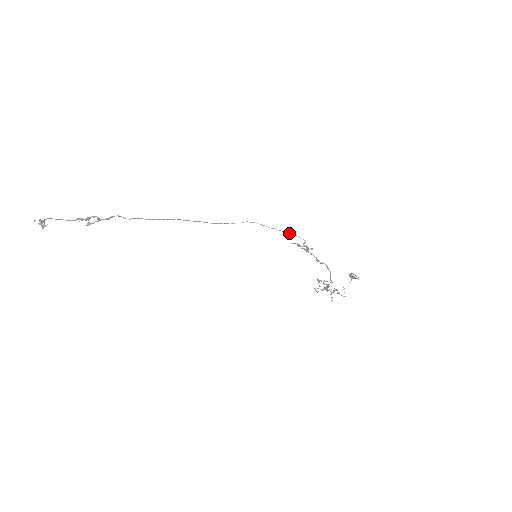
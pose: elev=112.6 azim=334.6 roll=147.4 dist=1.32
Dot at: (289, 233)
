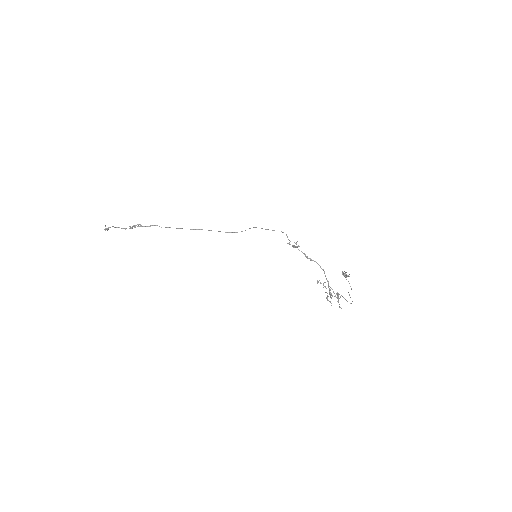
Dot at: occluded
